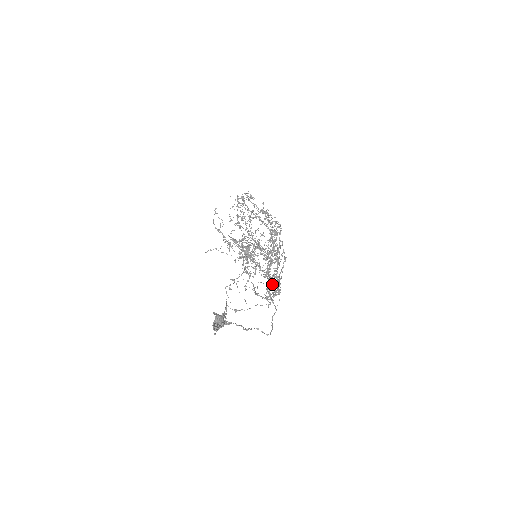
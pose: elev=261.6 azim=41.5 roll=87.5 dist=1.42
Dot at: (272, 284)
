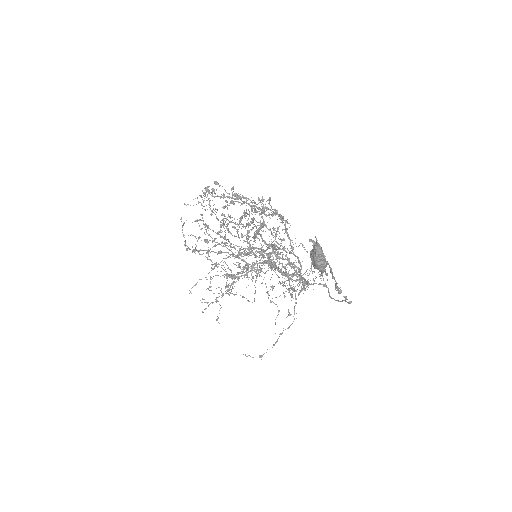
Dot at: (298, 270)
